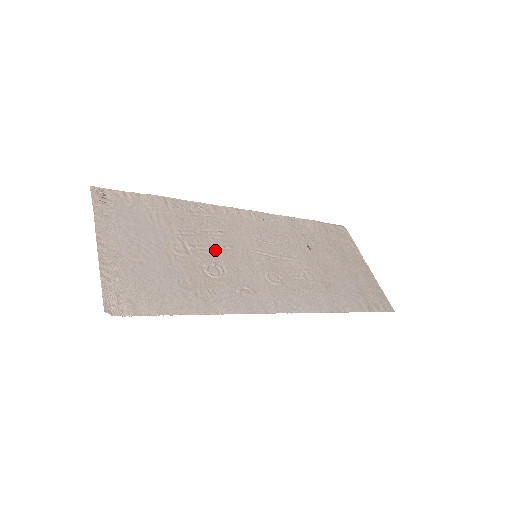
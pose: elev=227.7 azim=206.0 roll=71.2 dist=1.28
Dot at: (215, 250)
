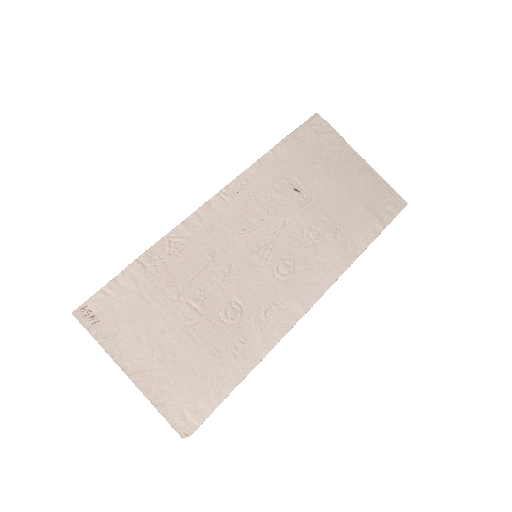
Dot at: (219, 286)
